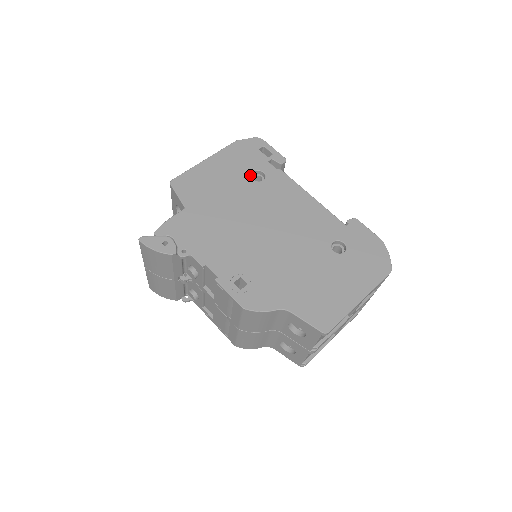
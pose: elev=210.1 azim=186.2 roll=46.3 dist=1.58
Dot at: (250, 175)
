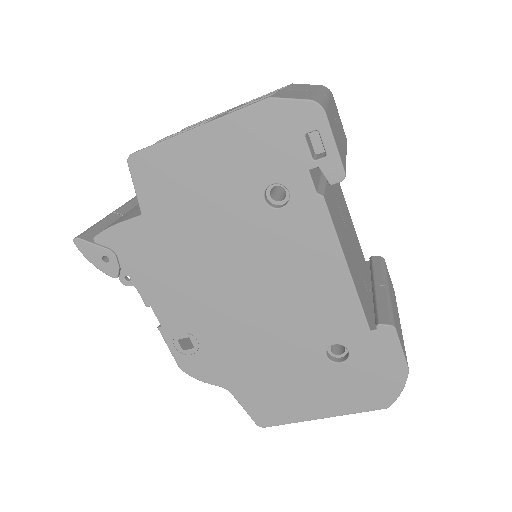
Dot at: (262, 190)
